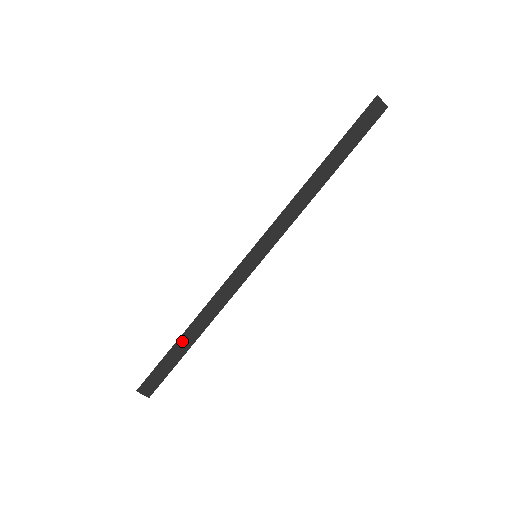
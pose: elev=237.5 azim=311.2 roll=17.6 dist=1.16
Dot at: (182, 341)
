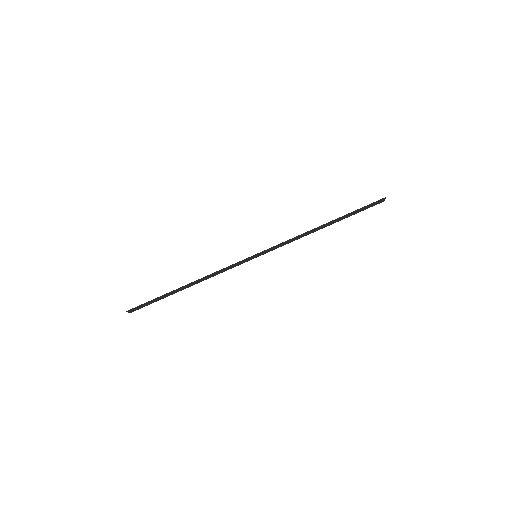
Dot at: (176, 290)
